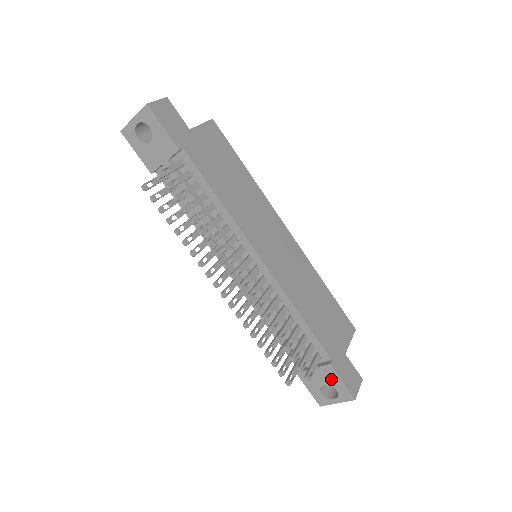
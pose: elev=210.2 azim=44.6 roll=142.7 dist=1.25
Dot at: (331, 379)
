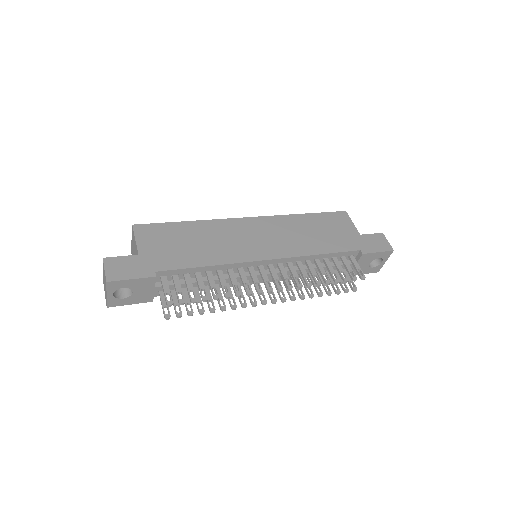
Dot at: (371, 258)
